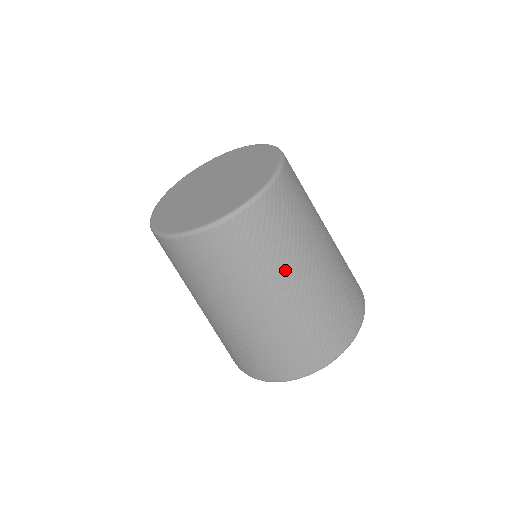
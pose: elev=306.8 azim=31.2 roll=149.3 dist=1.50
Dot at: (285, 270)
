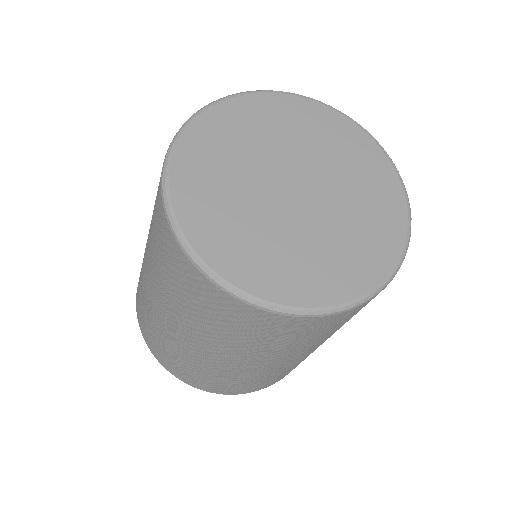
Dot at: occluded
